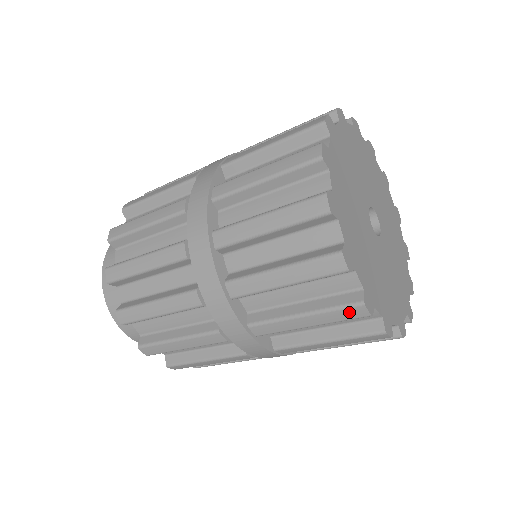
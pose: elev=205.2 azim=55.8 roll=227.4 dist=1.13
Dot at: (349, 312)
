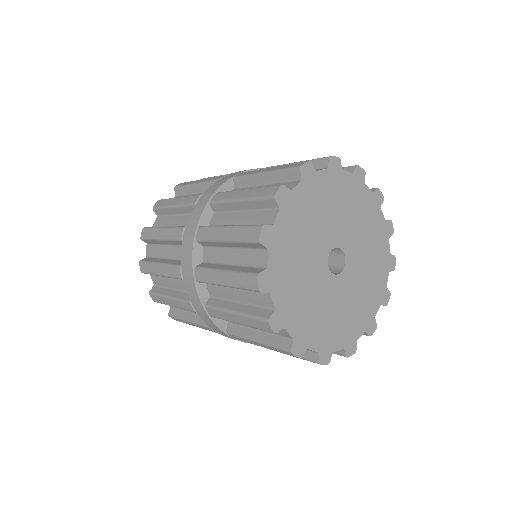
Dot at: occluded
